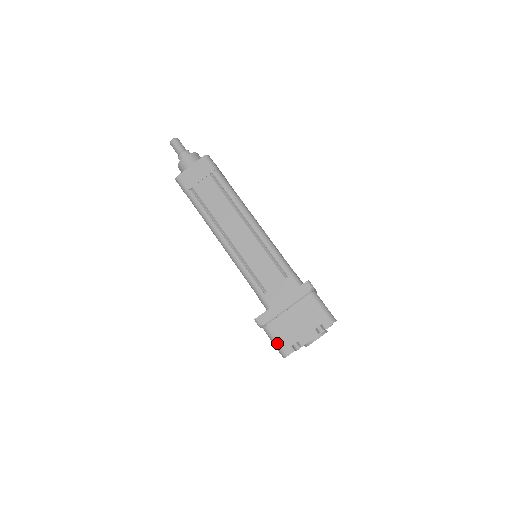
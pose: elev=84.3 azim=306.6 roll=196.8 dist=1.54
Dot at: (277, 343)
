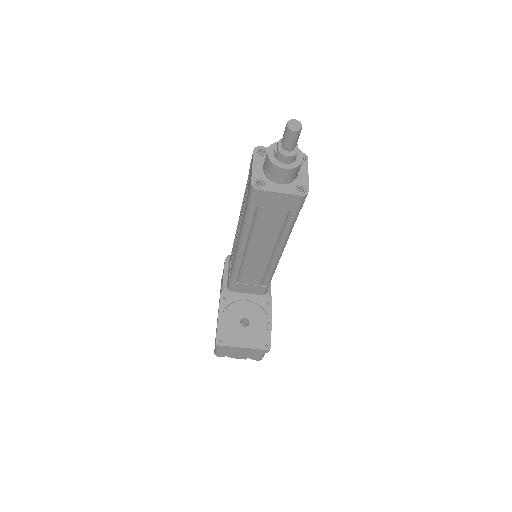
Dot at: (218, 353)
